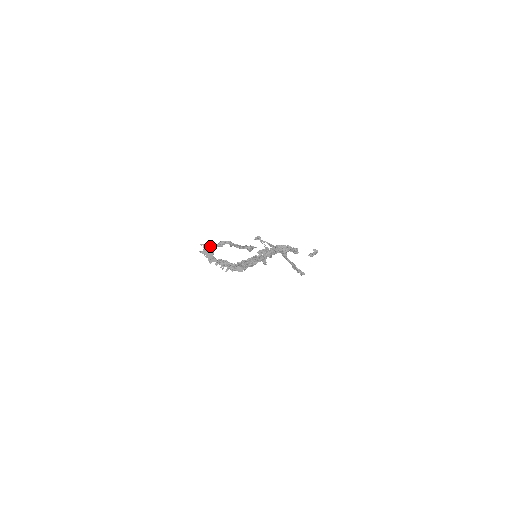
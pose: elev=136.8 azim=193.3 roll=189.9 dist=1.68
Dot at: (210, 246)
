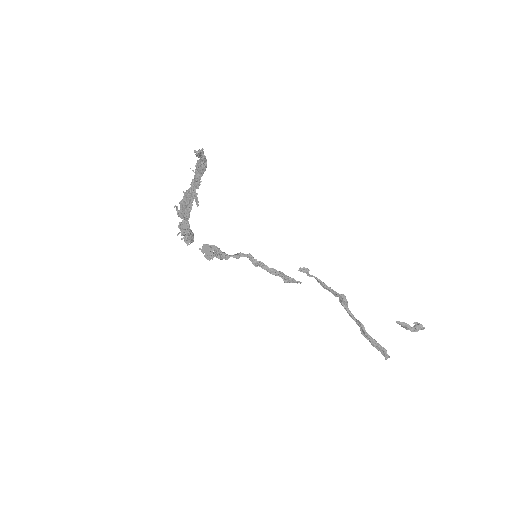
Dot at: (215, 246)
